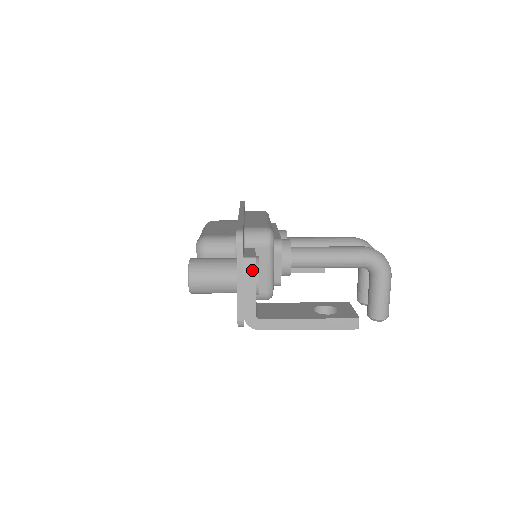
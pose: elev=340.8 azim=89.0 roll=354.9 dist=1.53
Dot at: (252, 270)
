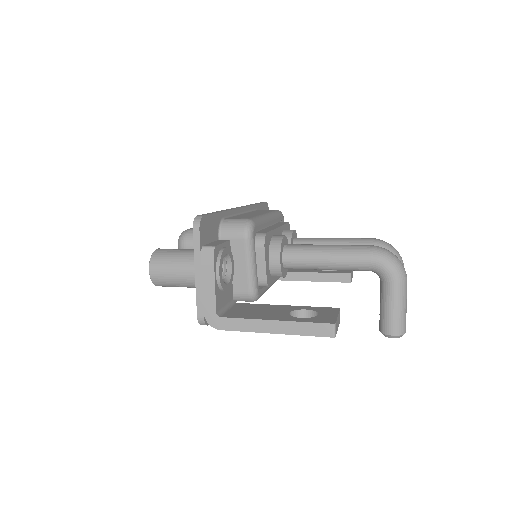
Dot at: (210, 260)
